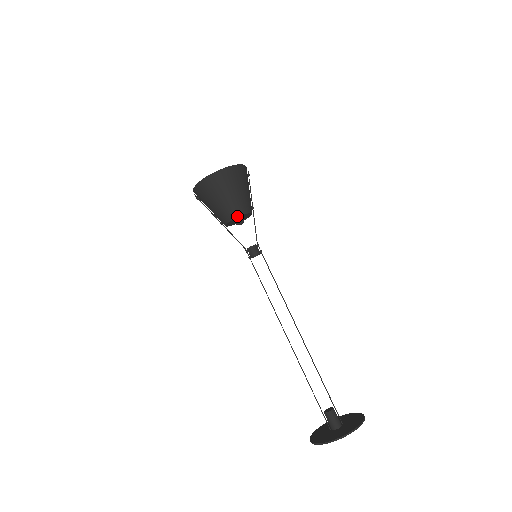
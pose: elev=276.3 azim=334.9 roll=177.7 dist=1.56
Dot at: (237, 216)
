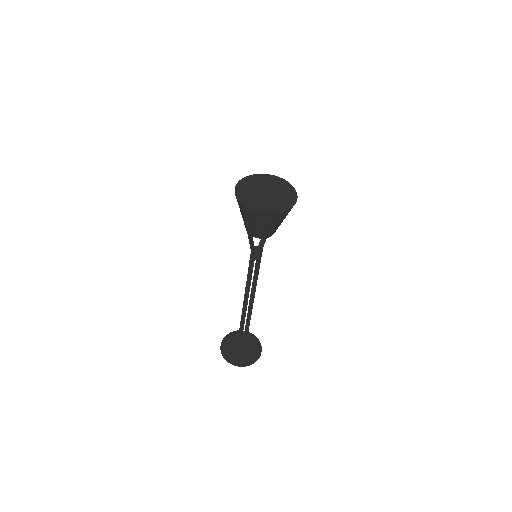
Dot at: occluded
